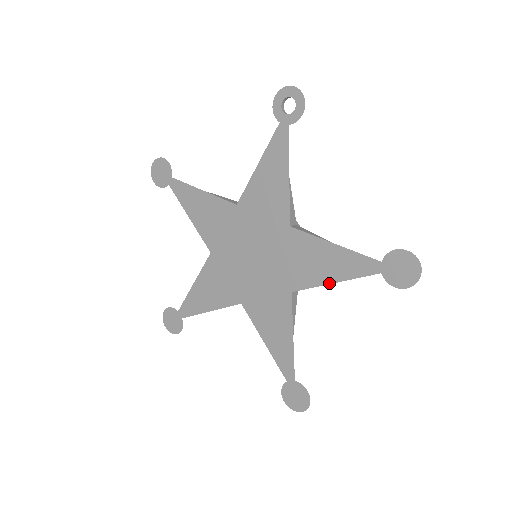
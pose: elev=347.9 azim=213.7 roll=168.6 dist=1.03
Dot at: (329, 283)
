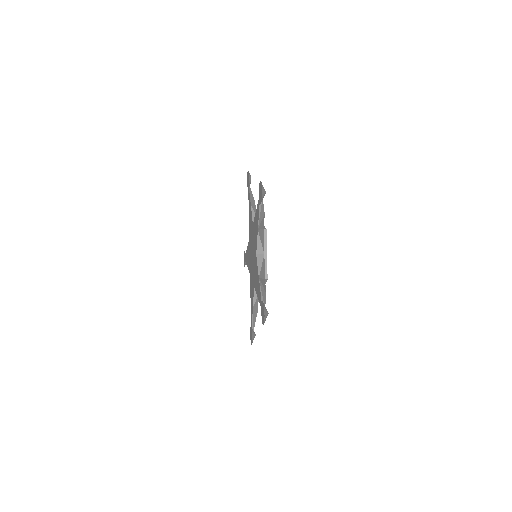
Dot at: (258, 232)
